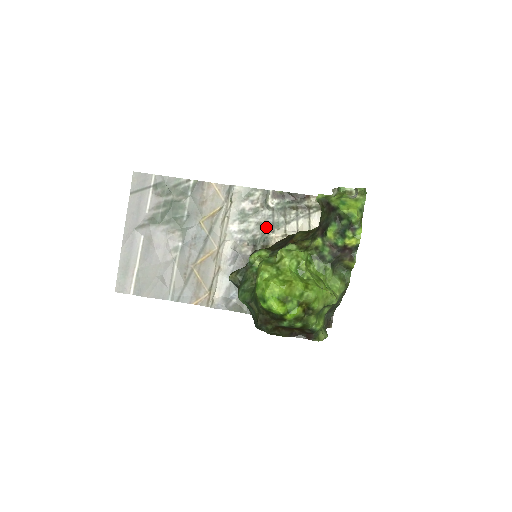
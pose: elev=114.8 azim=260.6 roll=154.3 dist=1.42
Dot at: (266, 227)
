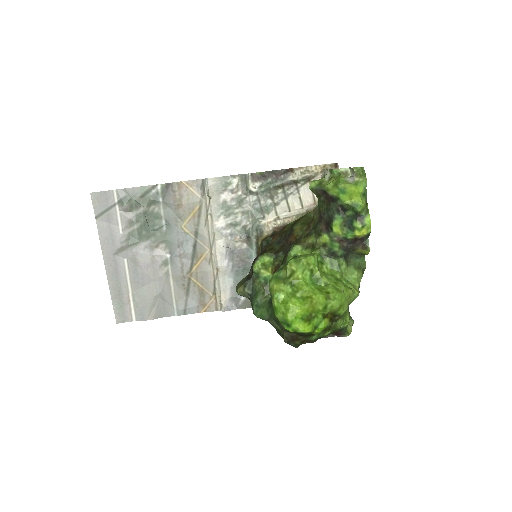
Dot at: (255, 214)
